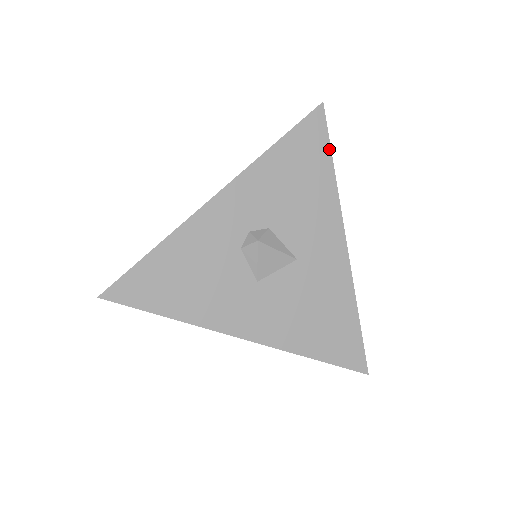
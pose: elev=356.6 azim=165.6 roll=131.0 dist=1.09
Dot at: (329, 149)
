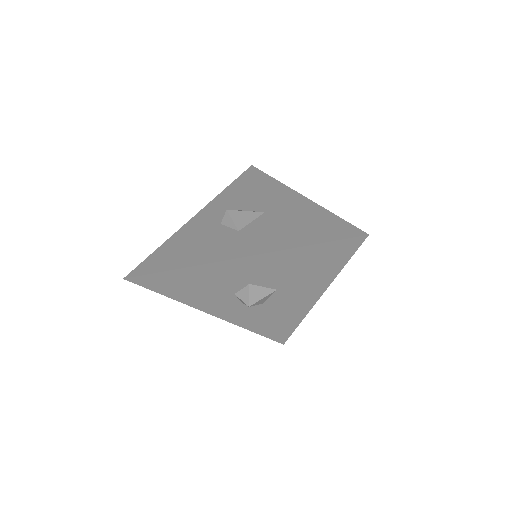
Dot at: (264, 174)
